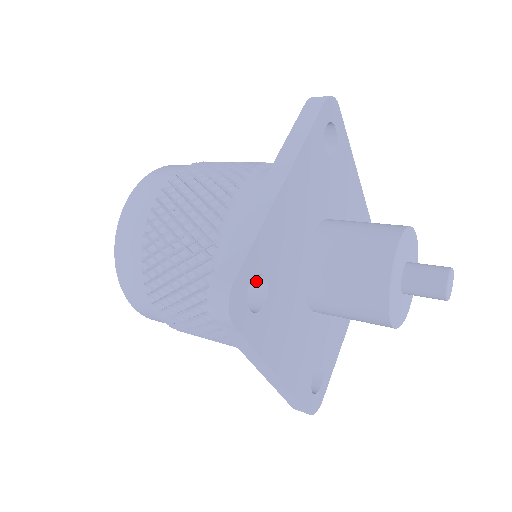
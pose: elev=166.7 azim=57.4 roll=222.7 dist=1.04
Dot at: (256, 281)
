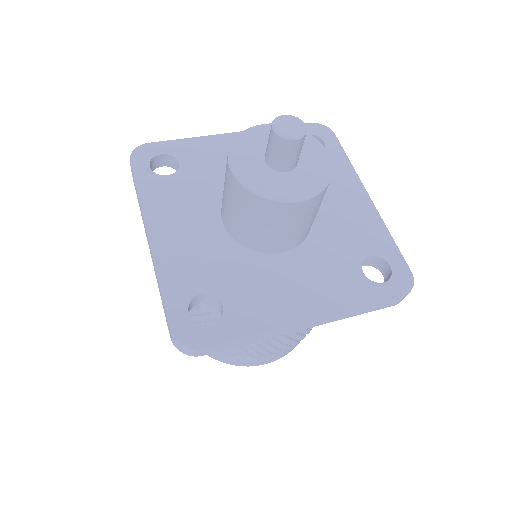
Dot at: occluded
